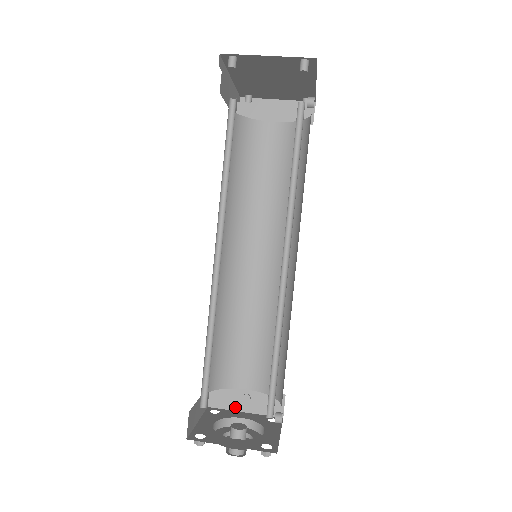
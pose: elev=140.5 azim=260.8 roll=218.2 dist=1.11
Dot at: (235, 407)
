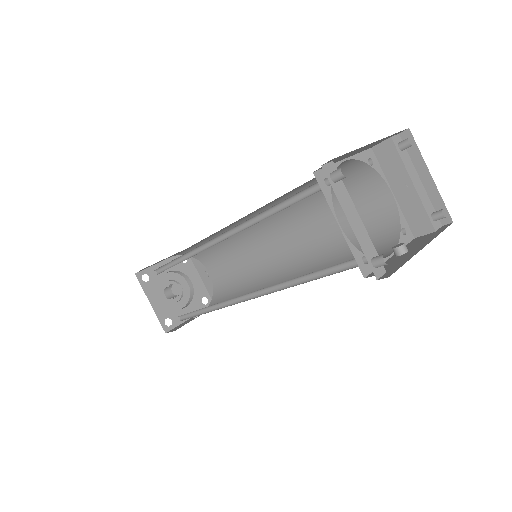
Dot at: (198, 269)
